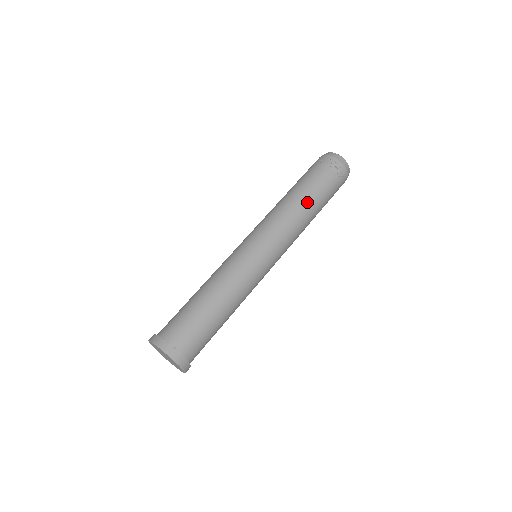
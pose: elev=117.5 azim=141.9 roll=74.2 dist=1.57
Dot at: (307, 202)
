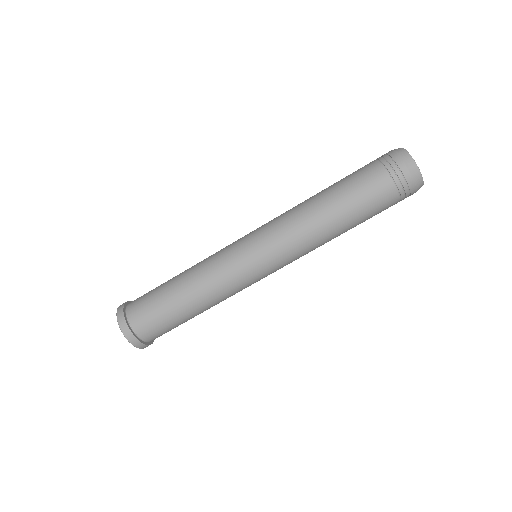
Dot at: (342, 228)
